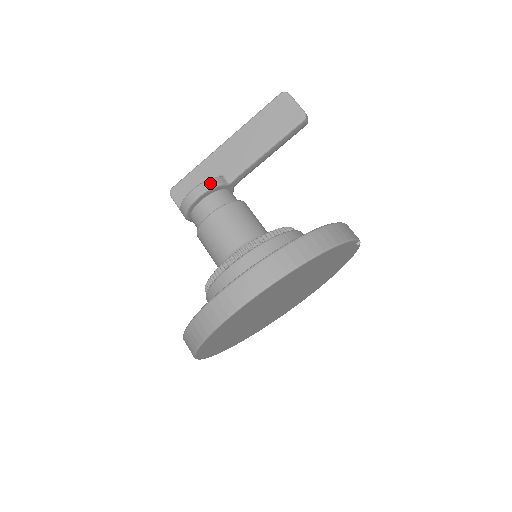
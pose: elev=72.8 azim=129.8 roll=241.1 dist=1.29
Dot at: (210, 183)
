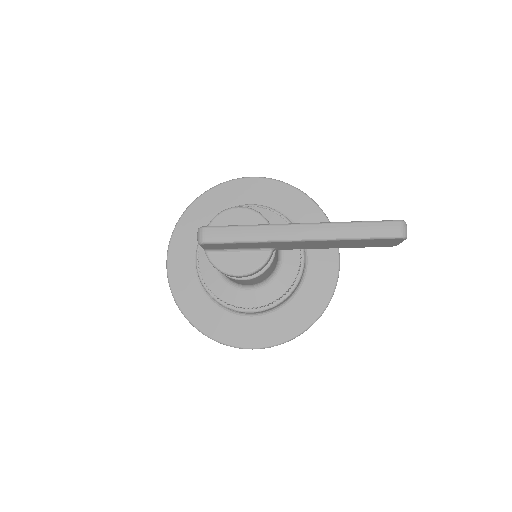
Dot at: (260, 270)
